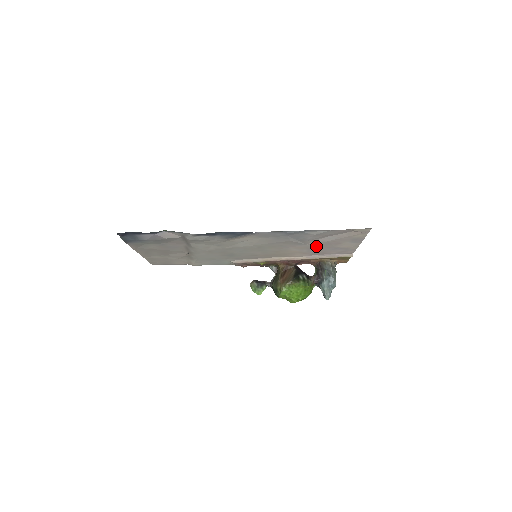
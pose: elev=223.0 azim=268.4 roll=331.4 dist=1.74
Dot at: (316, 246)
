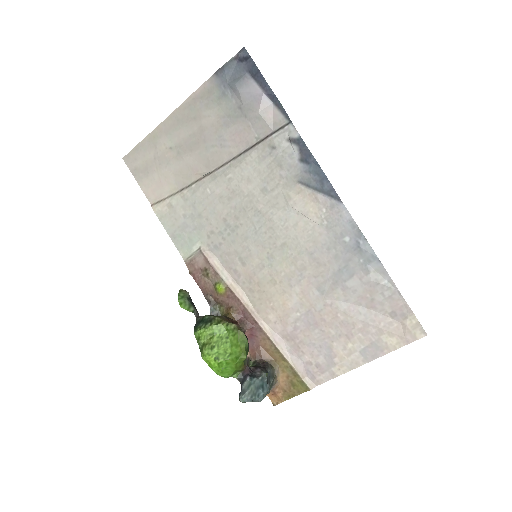
Dot at: (321, 316)
